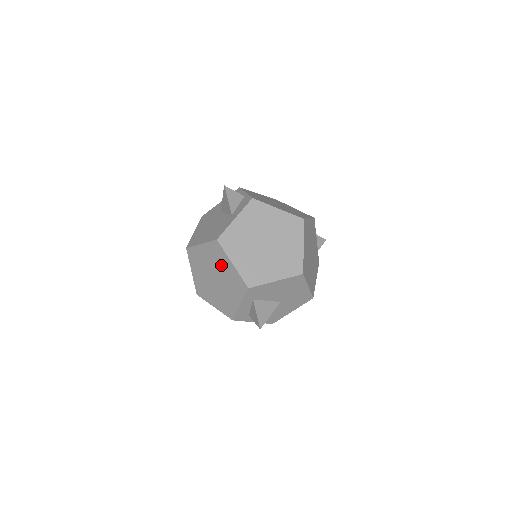
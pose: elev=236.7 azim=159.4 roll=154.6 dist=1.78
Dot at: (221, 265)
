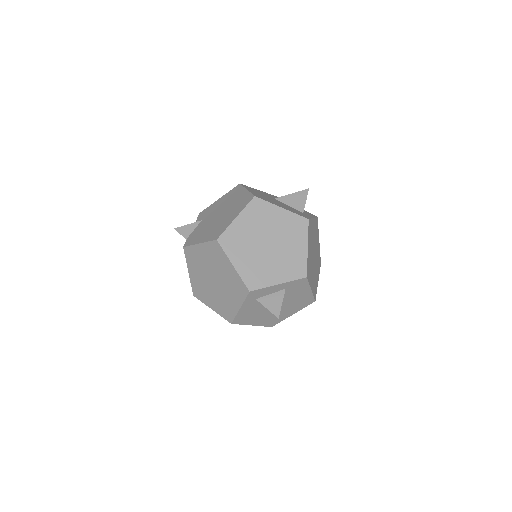
Dot at: (291, 239)
